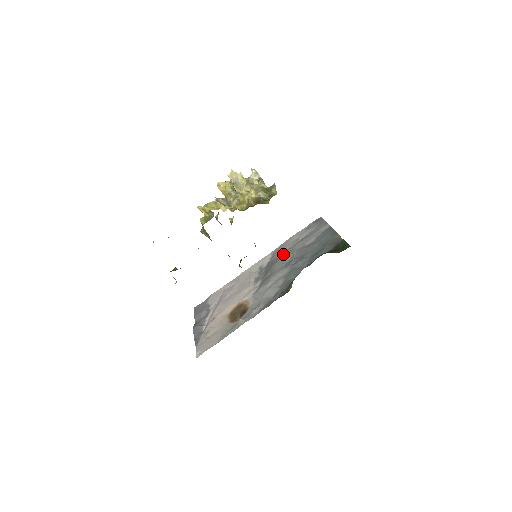
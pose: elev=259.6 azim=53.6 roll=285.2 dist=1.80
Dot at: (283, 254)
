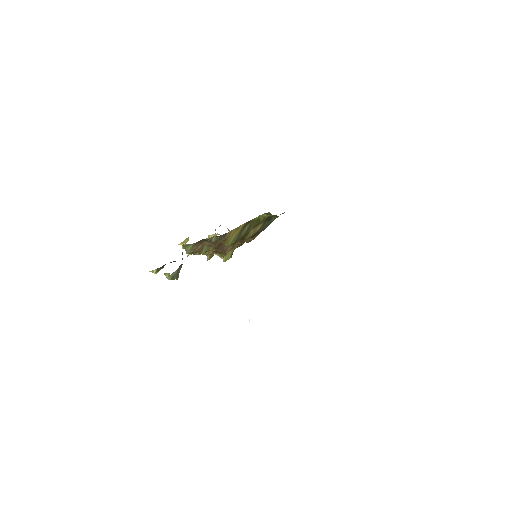
Dot at: occluded
